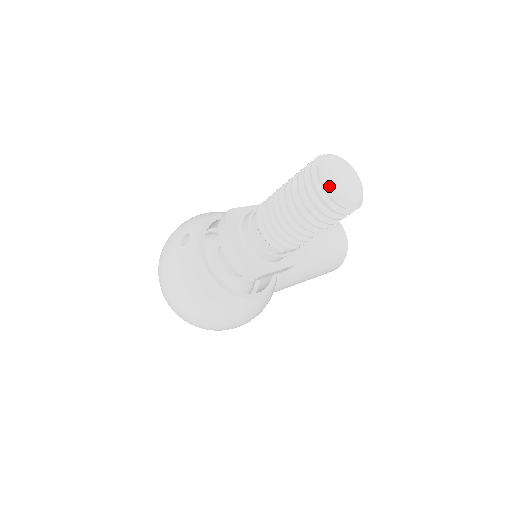
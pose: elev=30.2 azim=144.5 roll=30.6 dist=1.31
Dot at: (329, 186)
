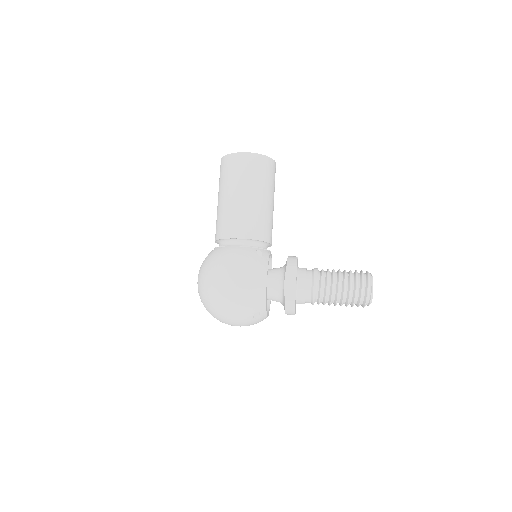
Dot at: occluded
